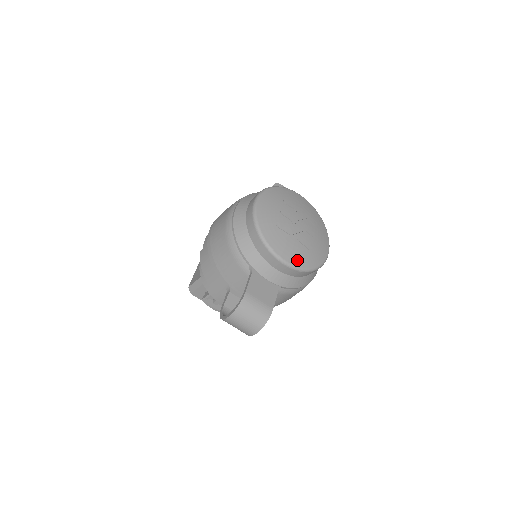
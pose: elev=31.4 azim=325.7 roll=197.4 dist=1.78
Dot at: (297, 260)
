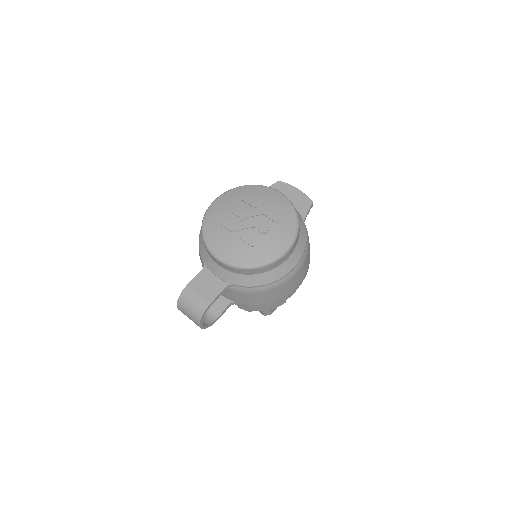
Dot at: (232, 257)
